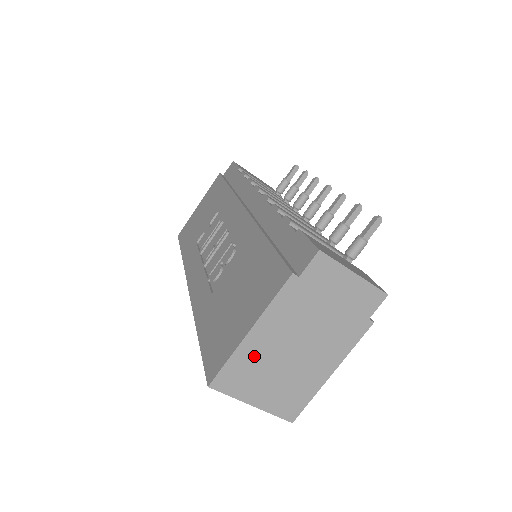
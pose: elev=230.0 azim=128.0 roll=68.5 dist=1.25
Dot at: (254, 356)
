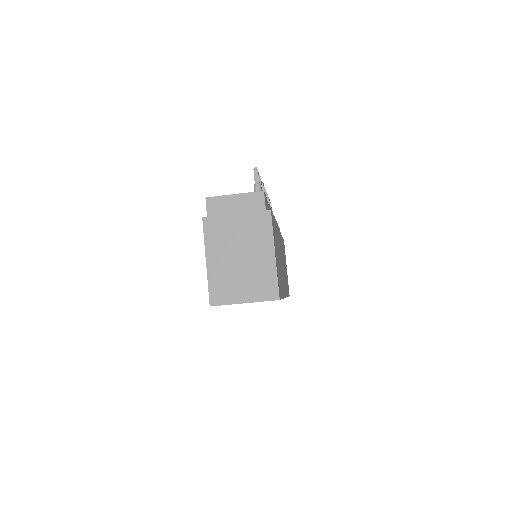
Dot at: (220, 273)
